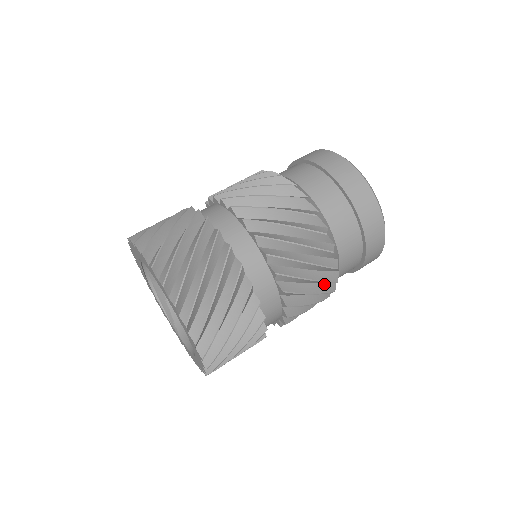
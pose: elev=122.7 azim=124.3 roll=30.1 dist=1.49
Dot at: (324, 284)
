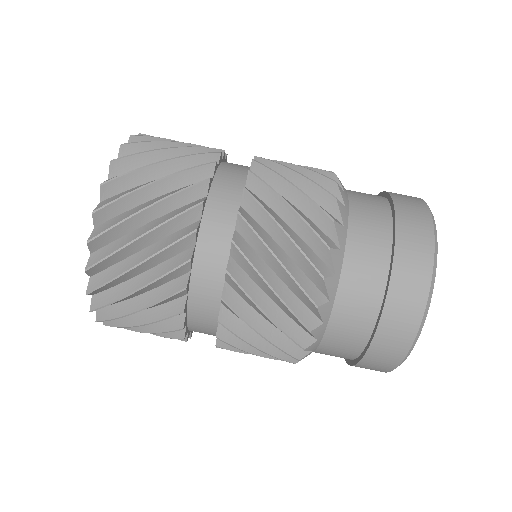
Dot at: occluded
